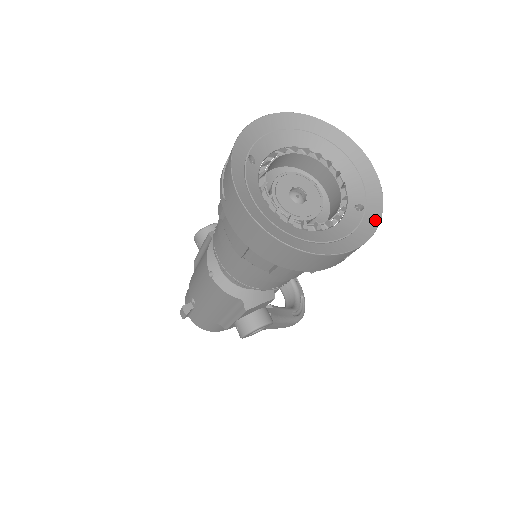
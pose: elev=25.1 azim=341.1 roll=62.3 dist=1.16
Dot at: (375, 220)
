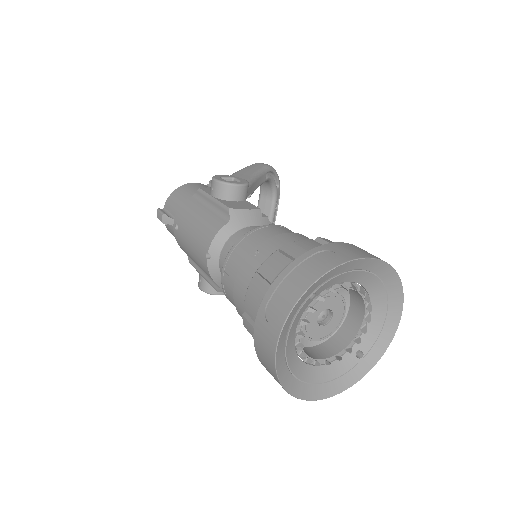
Dot at: (362, 373)
